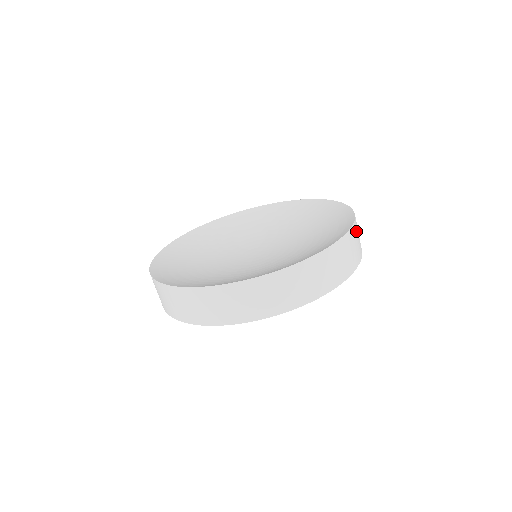
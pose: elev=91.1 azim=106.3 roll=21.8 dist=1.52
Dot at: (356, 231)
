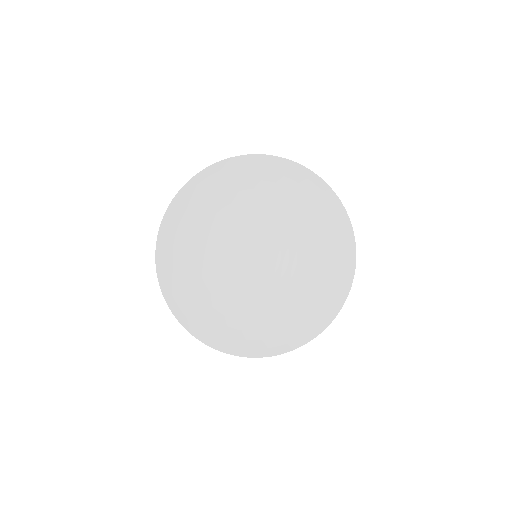
Dot at: occluded
